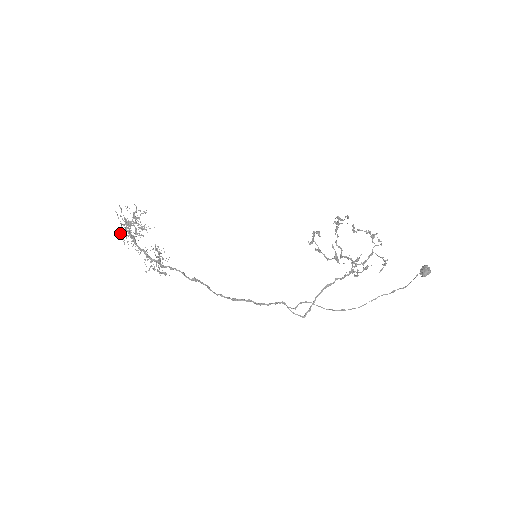
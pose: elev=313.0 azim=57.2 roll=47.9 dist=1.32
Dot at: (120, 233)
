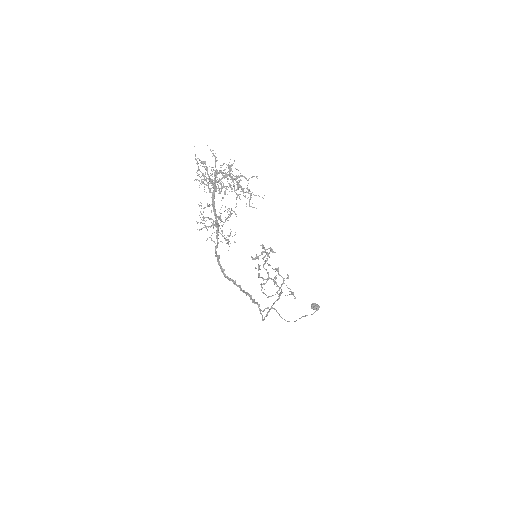
Dot at: occluded
